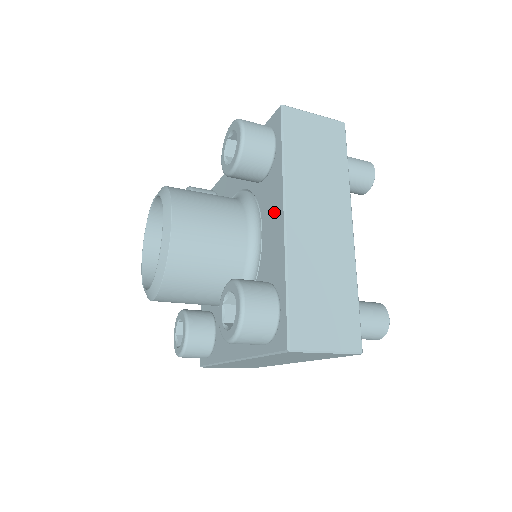
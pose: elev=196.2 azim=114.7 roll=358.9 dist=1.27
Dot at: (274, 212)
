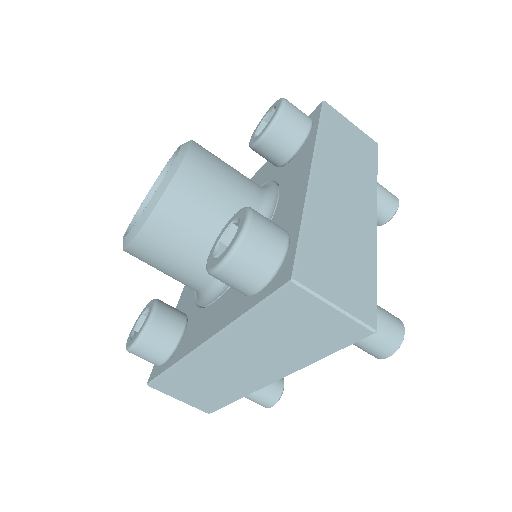
Dot at: (298, 175)
